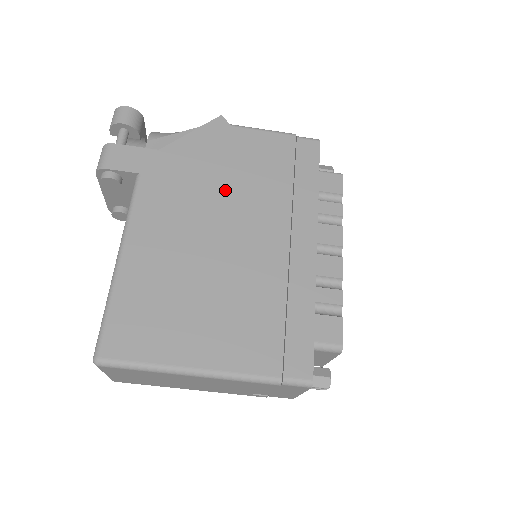
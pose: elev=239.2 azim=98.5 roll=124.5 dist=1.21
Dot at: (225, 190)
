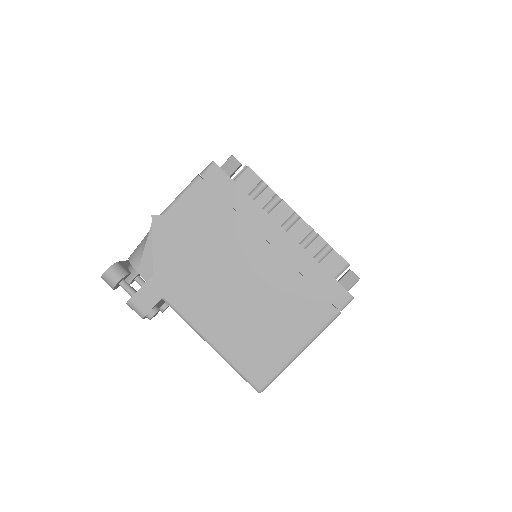
Dot at: (209, 255)
